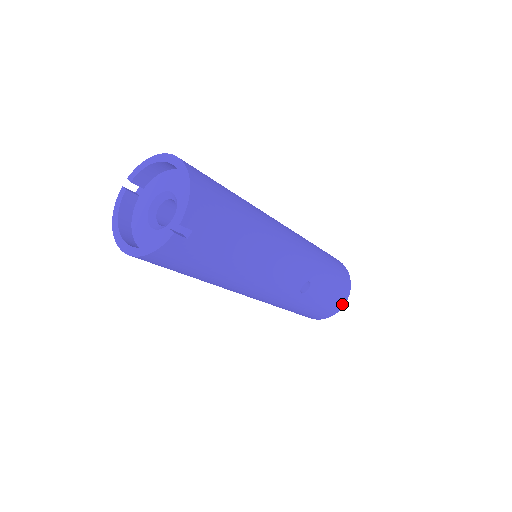
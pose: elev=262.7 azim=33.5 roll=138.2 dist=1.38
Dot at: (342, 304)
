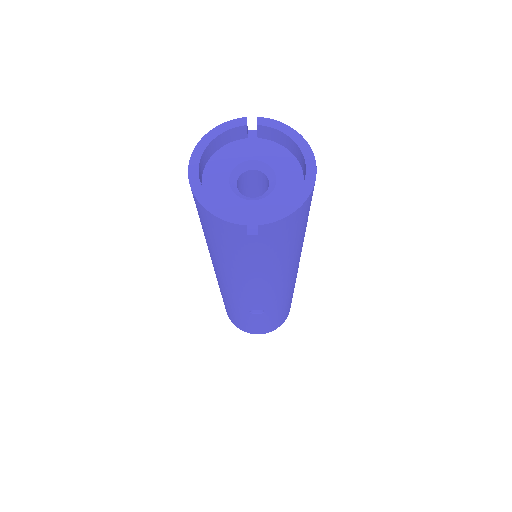
Dot at: (258, 333)
